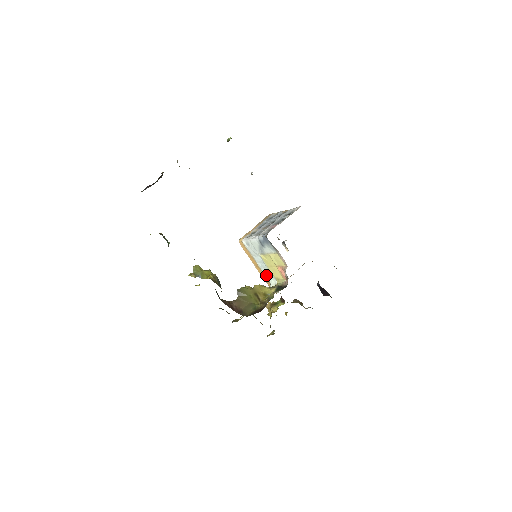
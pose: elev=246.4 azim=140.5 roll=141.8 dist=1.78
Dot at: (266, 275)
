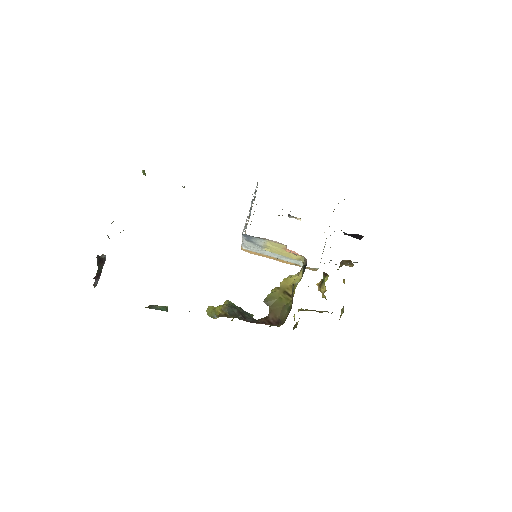
Dot at: (290, 262)
